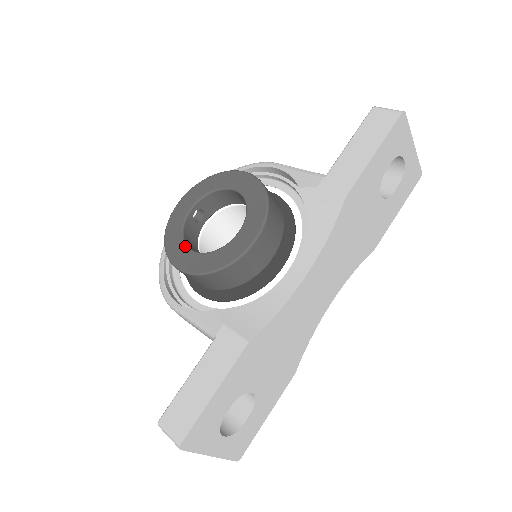
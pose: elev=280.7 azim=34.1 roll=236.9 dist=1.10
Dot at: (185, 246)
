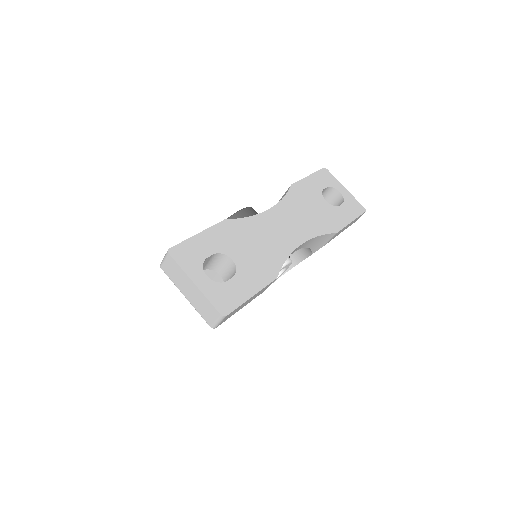
Dot at: occluded
